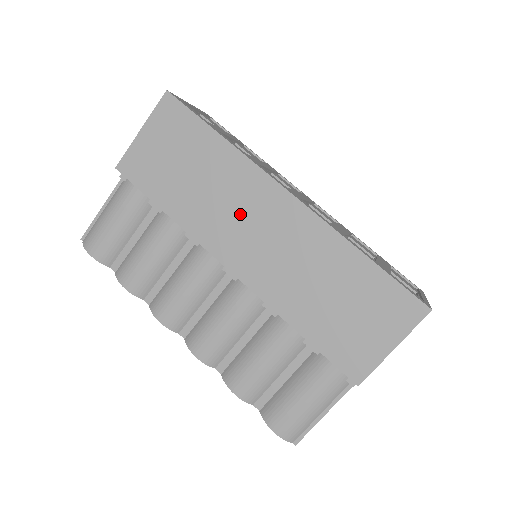
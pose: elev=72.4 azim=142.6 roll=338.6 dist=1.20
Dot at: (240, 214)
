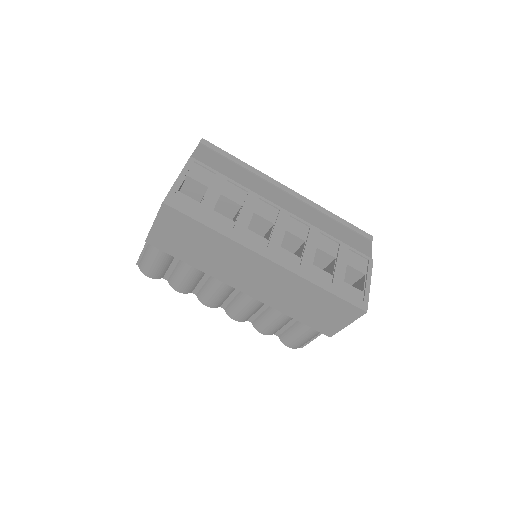
Dot at: (240, 268)
